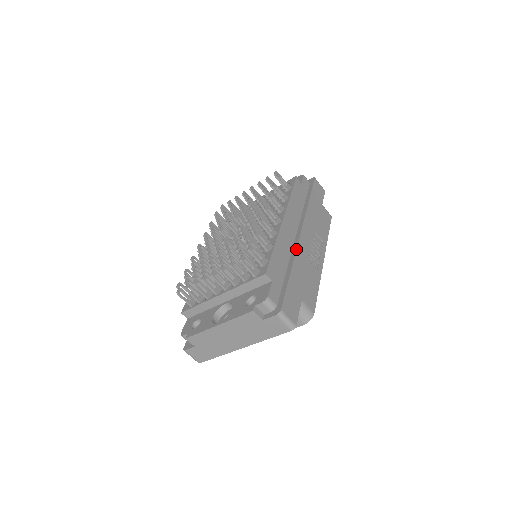
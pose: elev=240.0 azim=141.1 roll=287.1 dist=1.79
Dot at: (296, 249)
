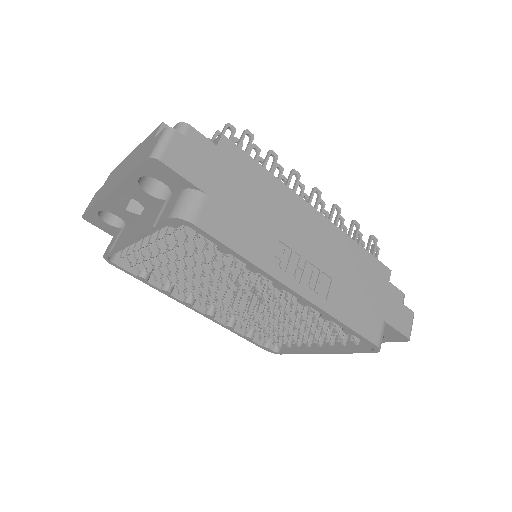
Dot at: occluded
